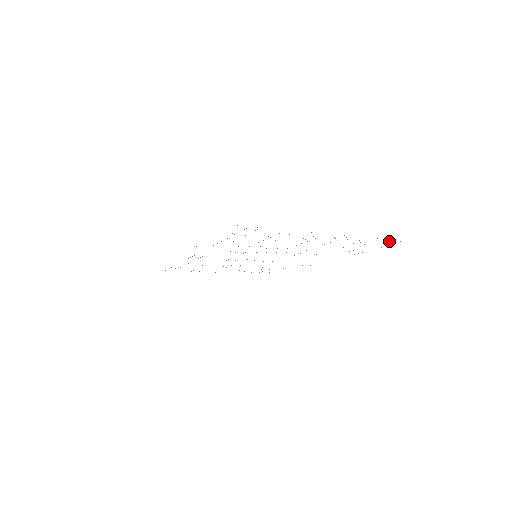
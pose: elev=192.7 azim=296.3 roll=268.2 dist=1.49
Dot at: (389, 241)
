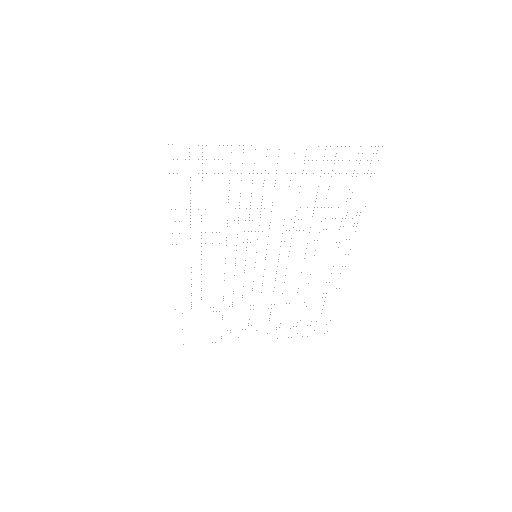
Dot at: occluded
